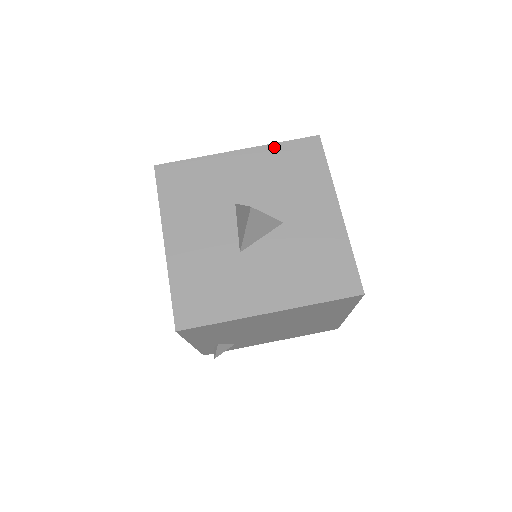
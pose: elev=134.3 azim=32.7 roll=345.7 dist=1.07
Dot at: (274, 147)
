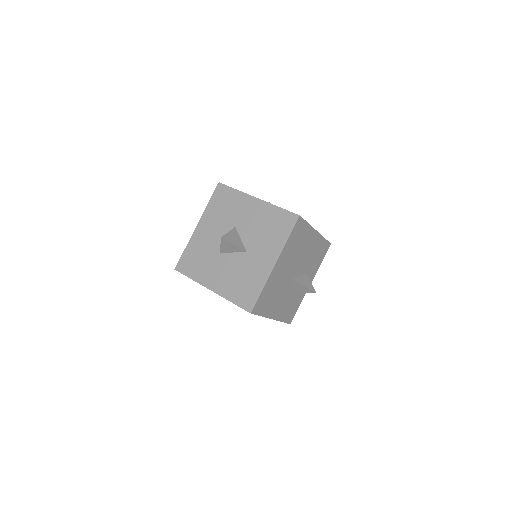
Dot at: (274, 208)
